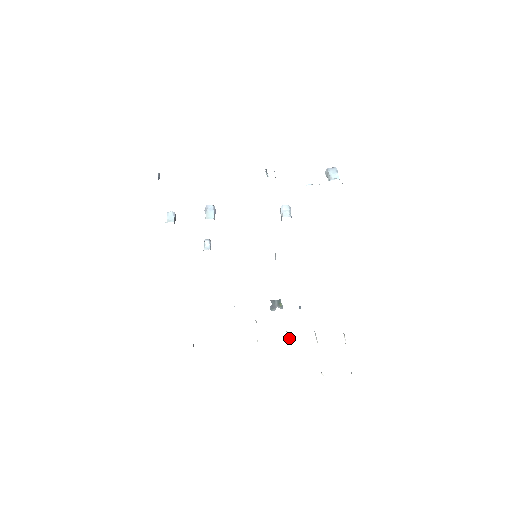
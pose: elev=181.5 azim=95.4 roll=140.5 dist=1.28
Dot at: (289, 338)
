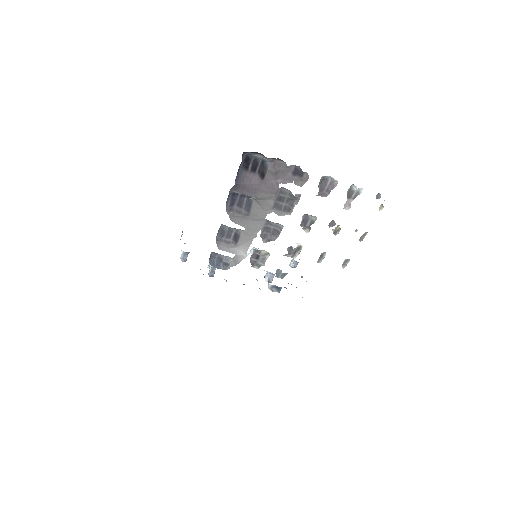
Dot at: occluded
